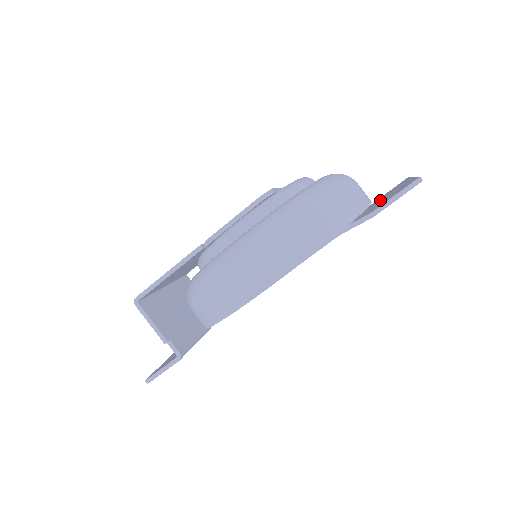
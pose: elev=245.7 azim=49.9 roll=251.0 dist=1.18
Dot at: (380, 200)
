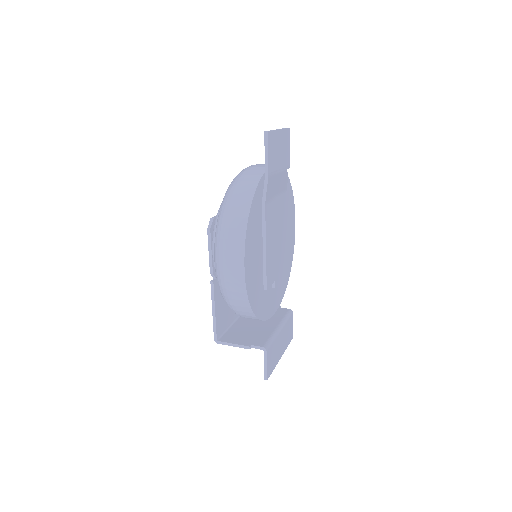
Dot at: occluded
